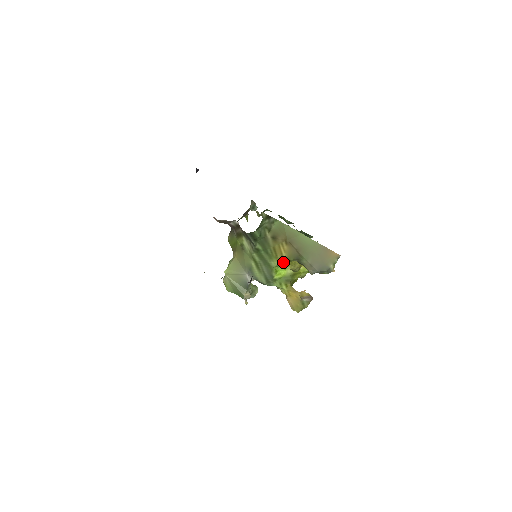
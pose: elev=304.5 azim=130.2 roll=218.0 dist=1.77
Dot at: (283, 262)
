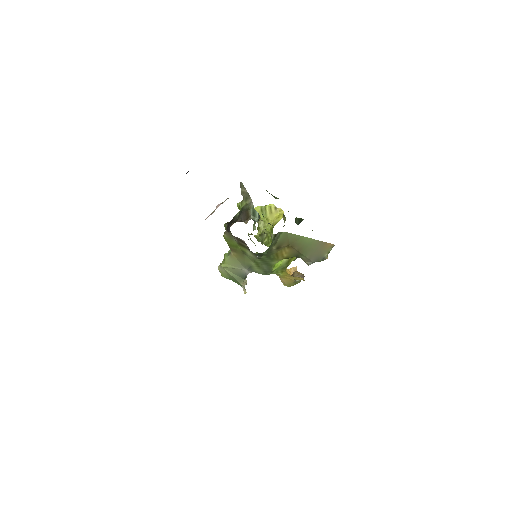
Dot at: (282, 259)
